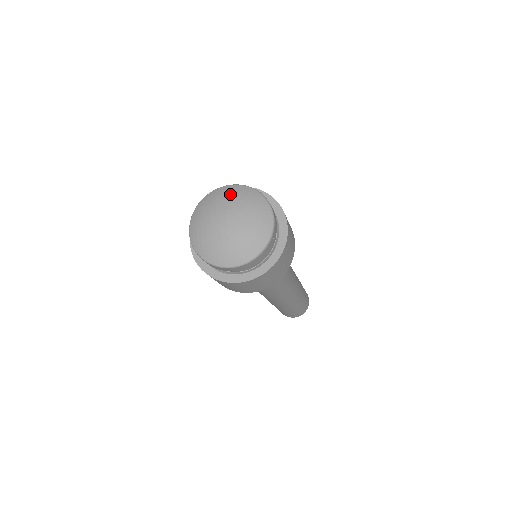
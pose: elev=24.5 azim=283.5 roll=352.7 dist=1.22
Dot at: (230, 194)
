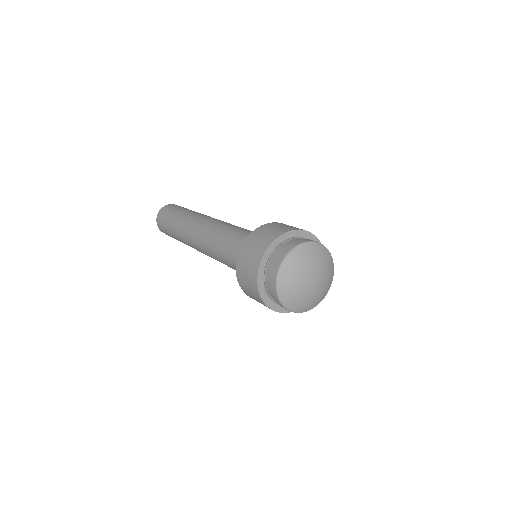
Dot at: (315, 255)
